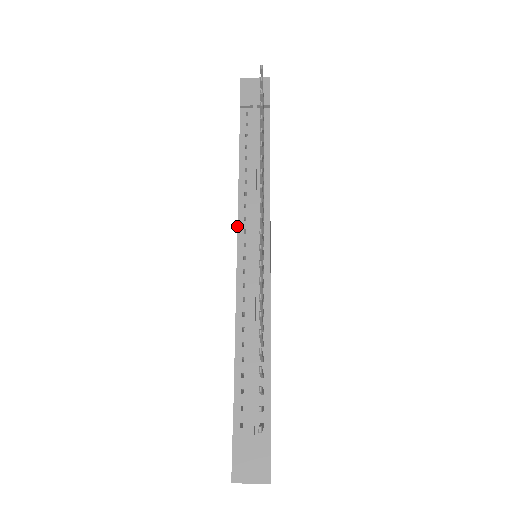
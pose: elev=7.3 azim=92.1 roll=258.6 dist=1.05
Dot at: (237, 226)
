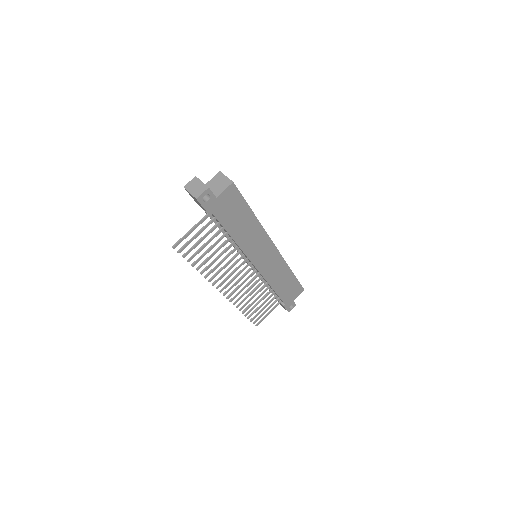
Dot at: occluded
